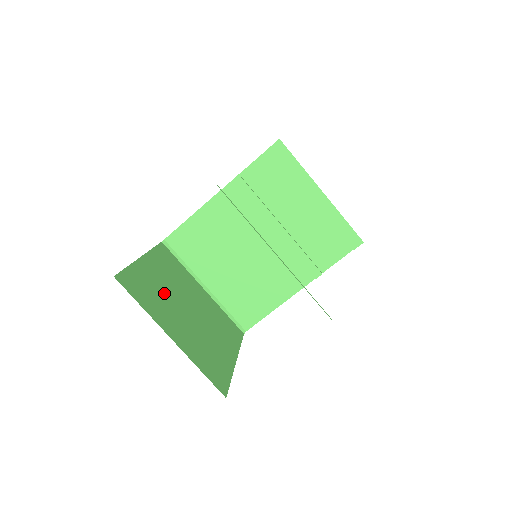
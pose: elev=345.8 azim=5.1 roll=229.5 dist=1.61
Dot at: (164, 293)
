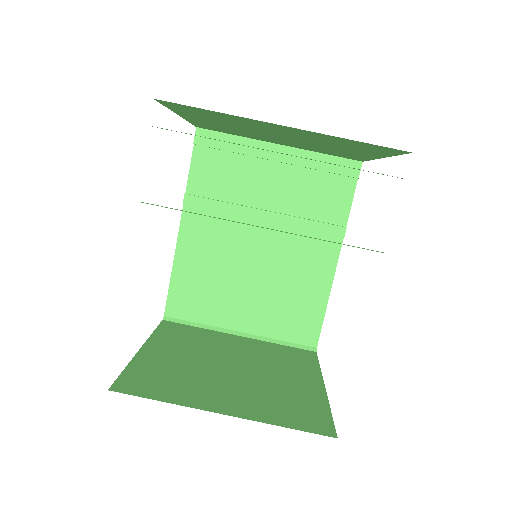
Dot at: (189, 369)
